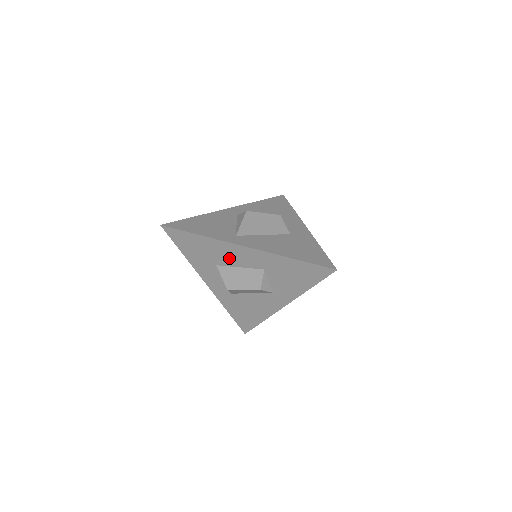
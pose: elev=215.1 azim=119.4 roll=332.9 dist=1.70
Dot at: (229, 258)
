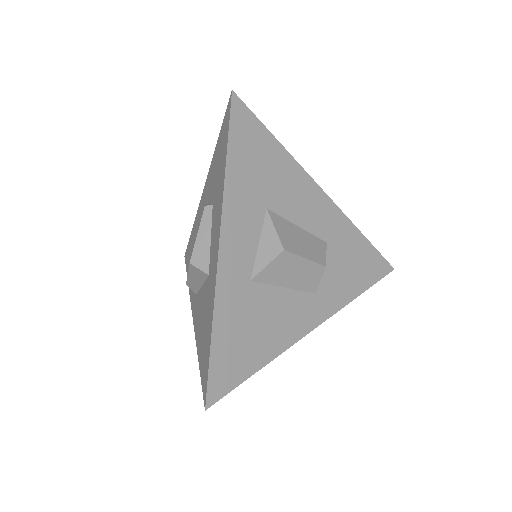
Dot at: (294, 203)
